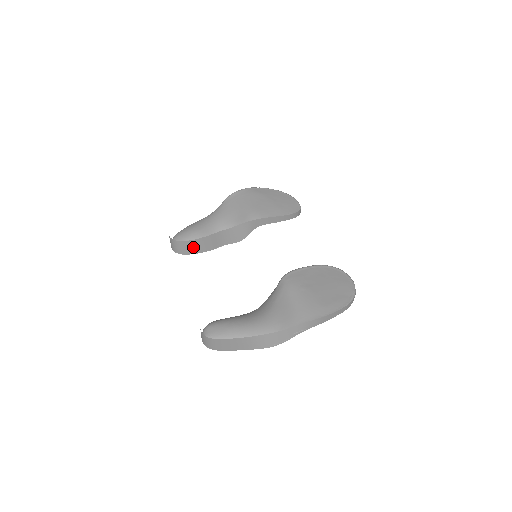
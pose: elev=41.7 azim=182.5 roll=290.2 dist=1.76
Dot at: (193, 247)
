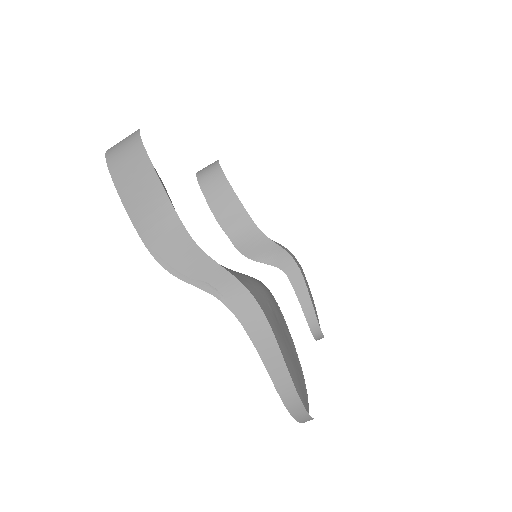
Dot at: (216, 190)
